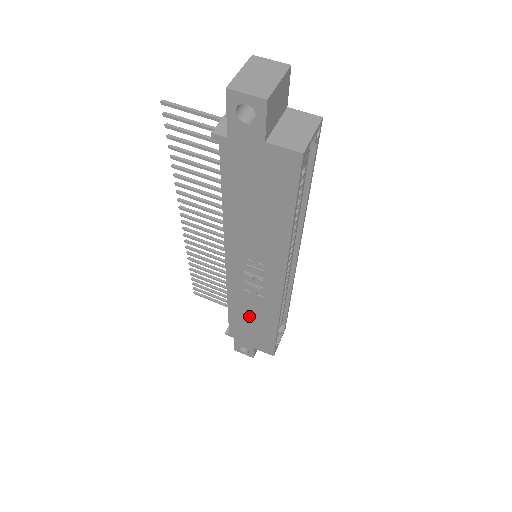
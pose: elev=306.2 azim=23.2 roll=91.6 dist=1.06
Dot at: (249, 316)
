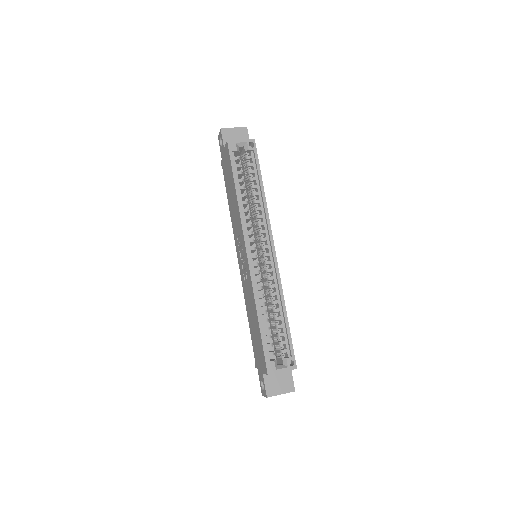
Dot at: (252, 316)
